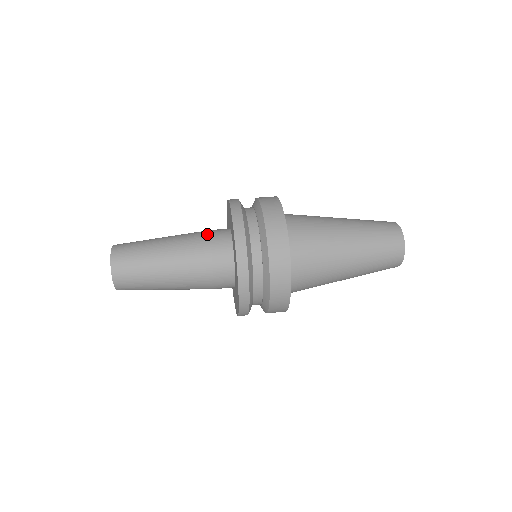
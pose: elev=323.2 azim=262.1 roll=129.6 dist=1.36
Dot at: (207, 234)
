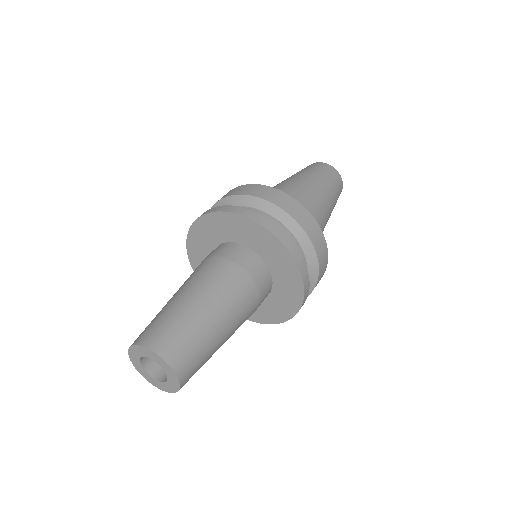
Dot at: (205, 260)
